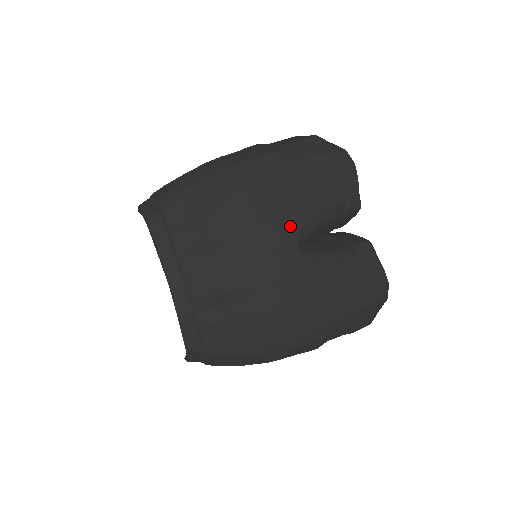
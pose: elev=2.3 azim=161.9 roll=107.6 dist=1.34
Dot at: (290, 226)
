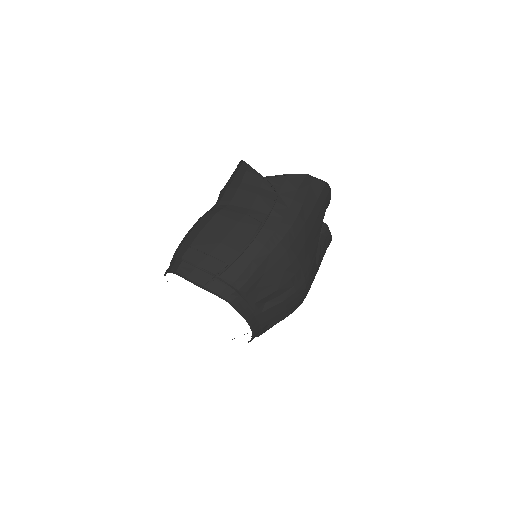
Dot at: (313, 259)
